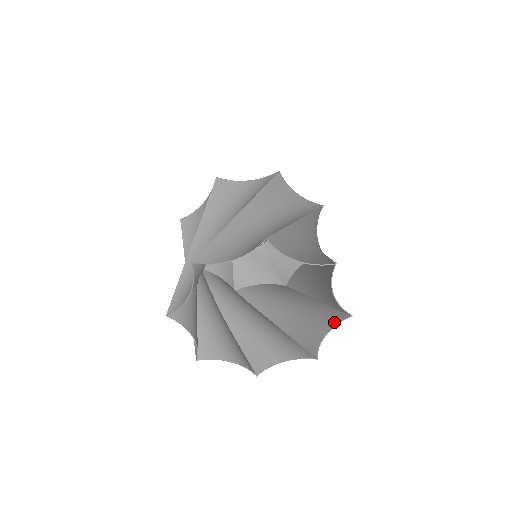
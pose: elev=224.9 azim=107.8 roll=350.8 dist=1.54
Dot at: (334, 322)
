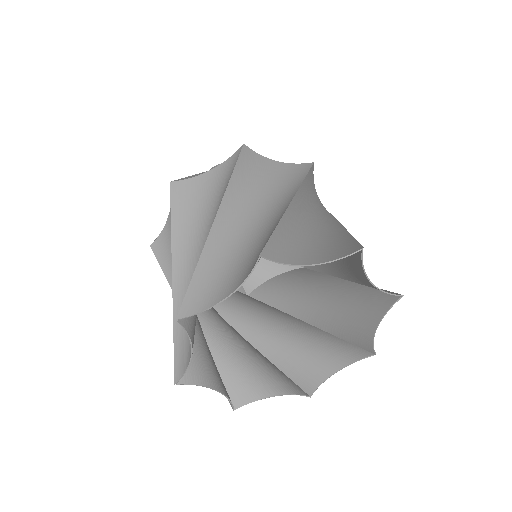
Dot at: (351, 358)
